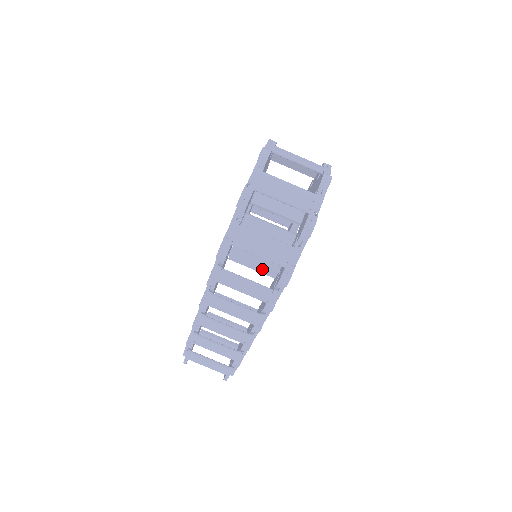
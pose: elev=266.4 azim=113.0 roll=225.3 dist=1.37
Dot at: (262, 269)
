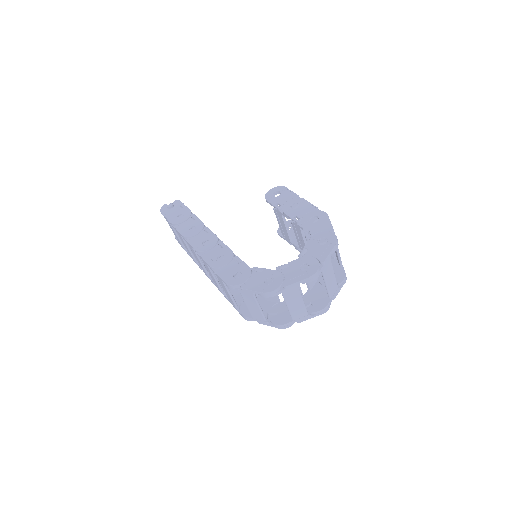
Dot at: occluded
